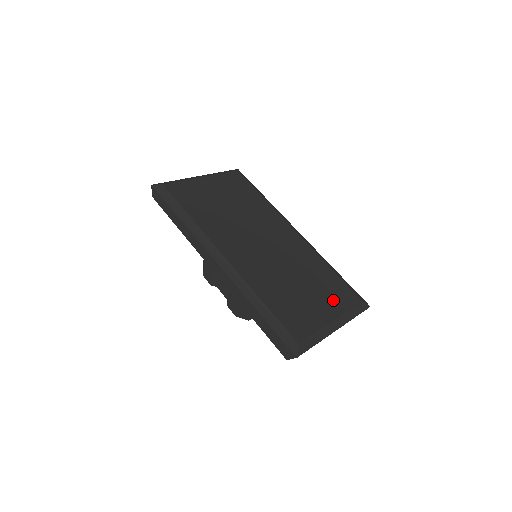
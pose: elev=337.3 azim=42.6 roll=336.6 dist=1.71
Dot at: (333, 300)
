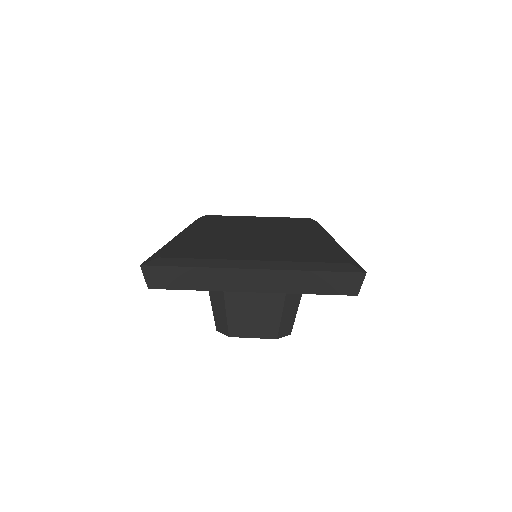
Dot at: (288, 255)
